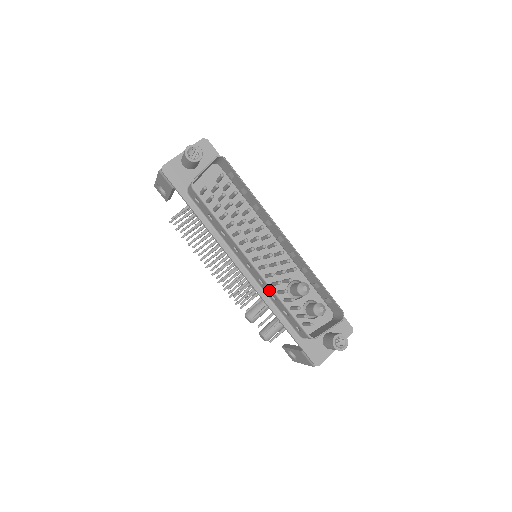
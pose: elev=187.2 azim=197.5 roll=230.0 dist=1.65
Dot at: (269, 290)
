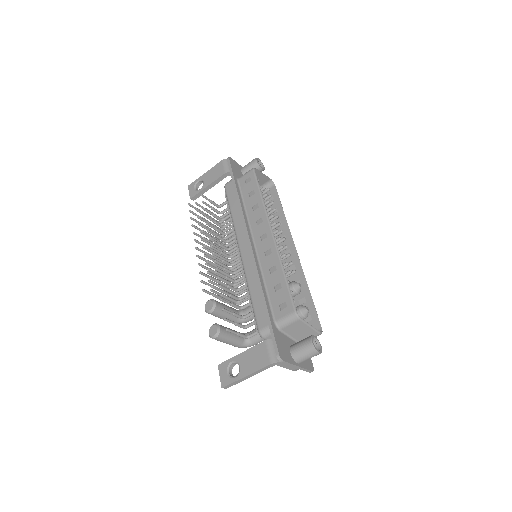
Dot at: (273, 260)
